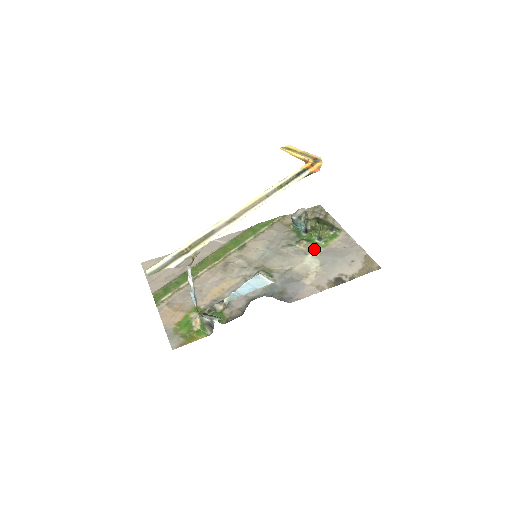
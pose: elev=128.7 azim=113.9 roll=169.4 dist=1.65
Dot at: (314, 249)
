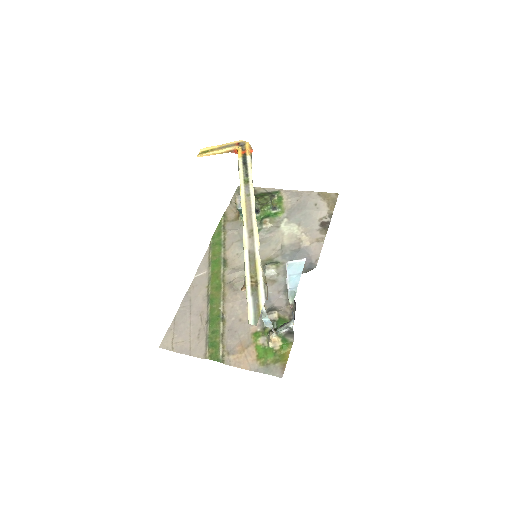
Dot at: (279, 219)
